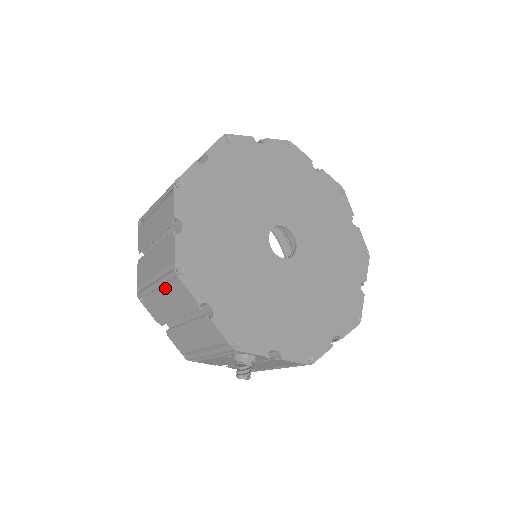
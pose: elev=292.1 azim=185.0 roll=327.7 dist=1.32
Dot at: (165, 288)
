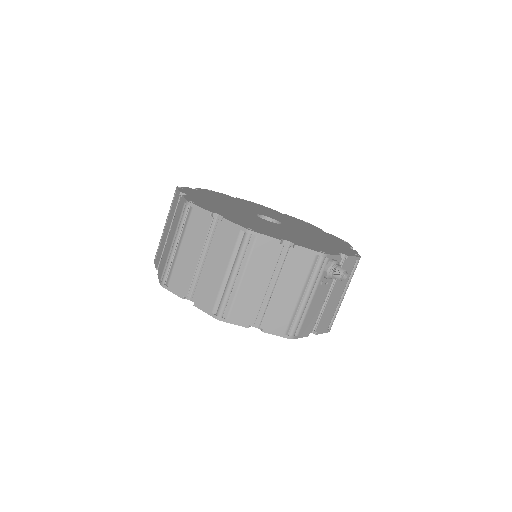
Dot at: (244, 265)
